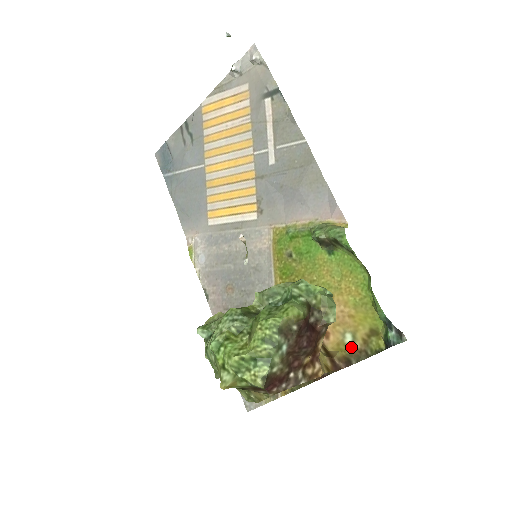
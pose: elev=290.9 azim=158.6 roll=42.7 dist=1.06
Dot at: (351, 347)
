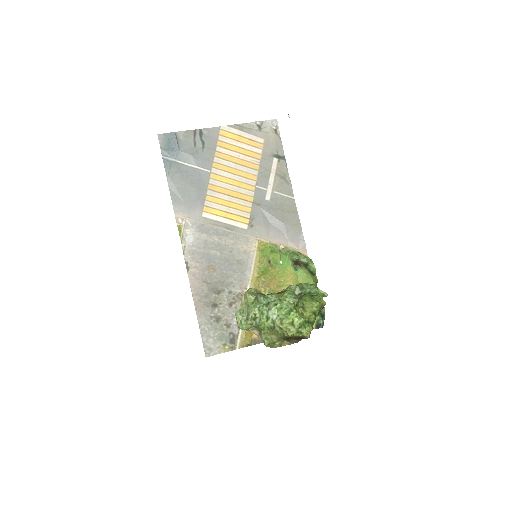
Dot at: occluded
